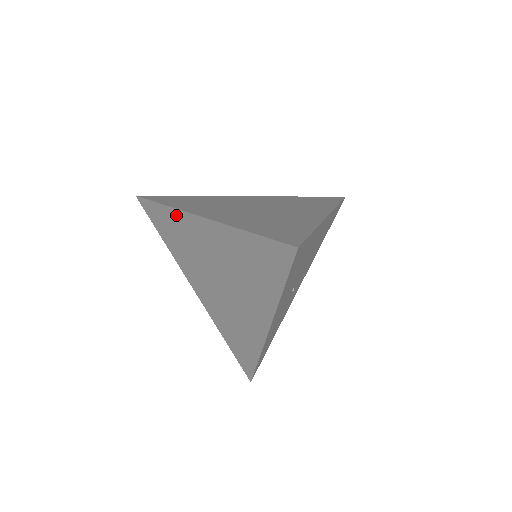
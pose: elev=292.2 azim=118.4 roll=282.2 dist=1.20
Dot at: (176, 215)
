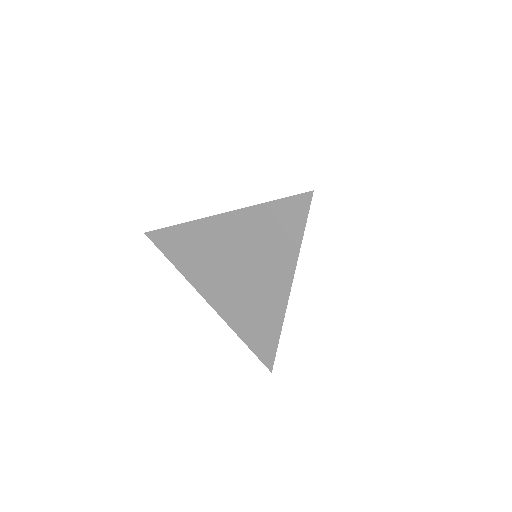
Dot at: (192, 227)
